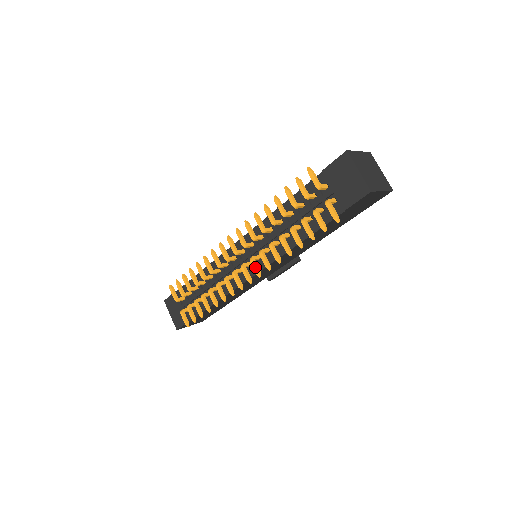
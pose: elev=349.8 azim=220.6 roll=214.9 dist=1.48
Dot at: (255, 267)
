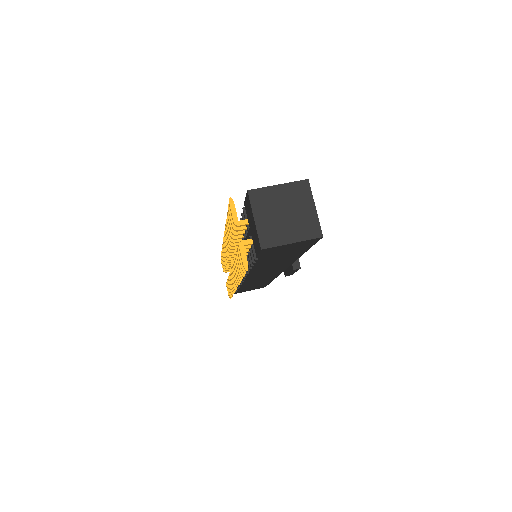
Dot at: (233, 276)
